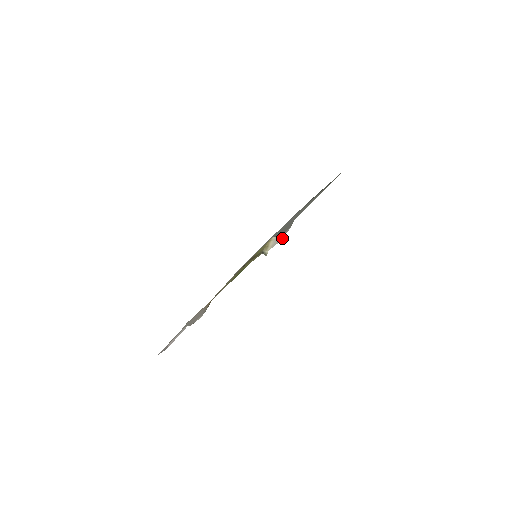
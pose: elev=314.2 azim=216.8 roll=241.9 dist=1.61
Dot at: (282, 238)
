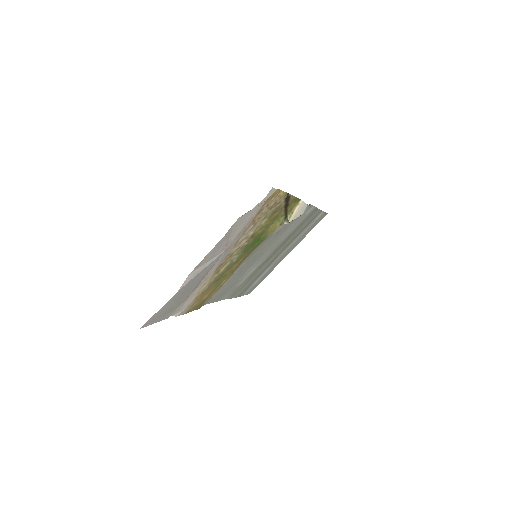
Dot at: (304, 211)
